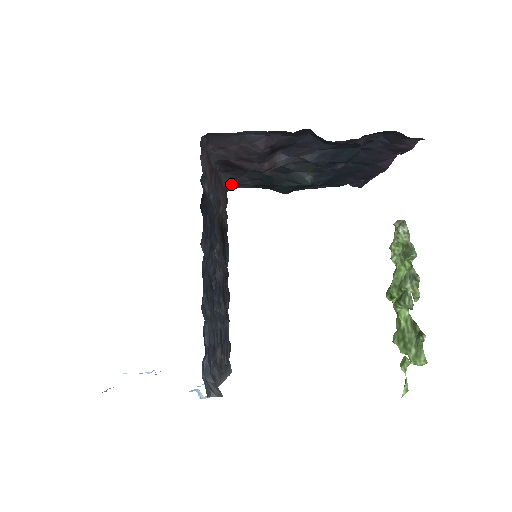
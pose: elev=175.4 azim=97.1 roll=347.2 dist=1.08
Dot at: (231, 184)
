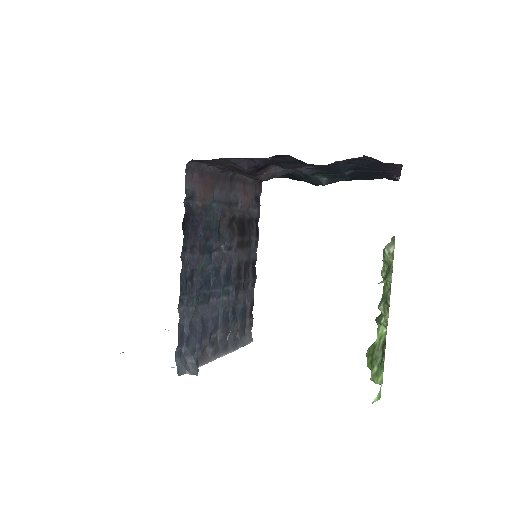
Dot at: occluded
